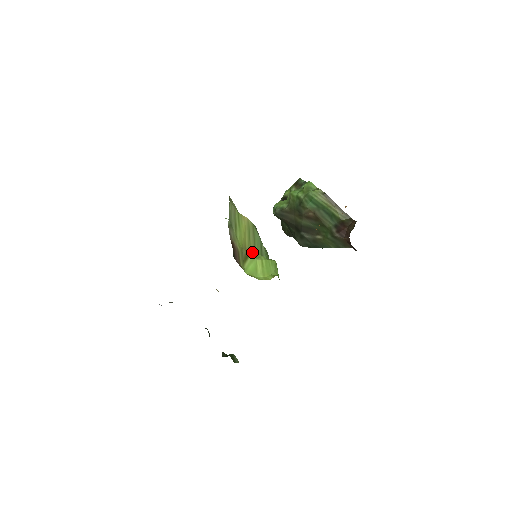
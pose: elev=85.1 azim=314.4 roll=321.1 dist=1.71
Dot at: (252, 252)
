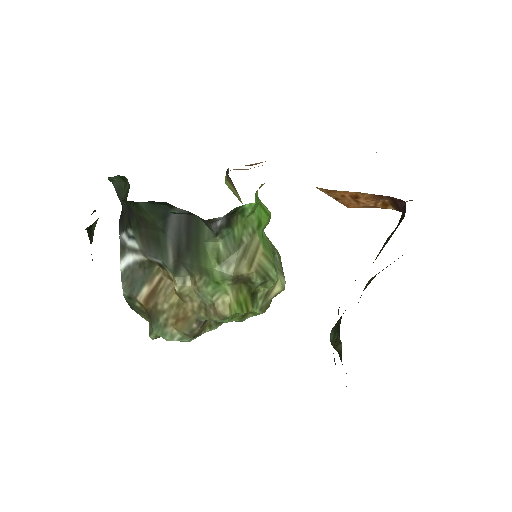
Dot at: occluded
